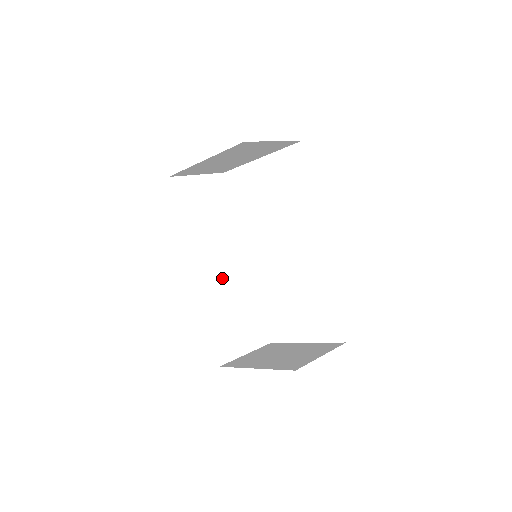
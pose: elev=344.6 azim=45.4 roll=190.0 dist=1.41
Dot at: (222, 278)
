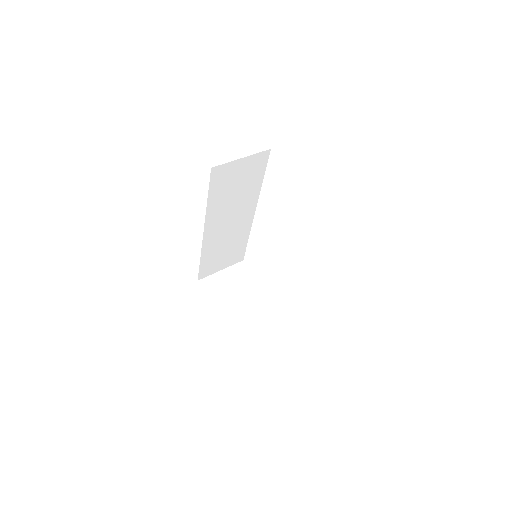
Dot at: (226, 231)
